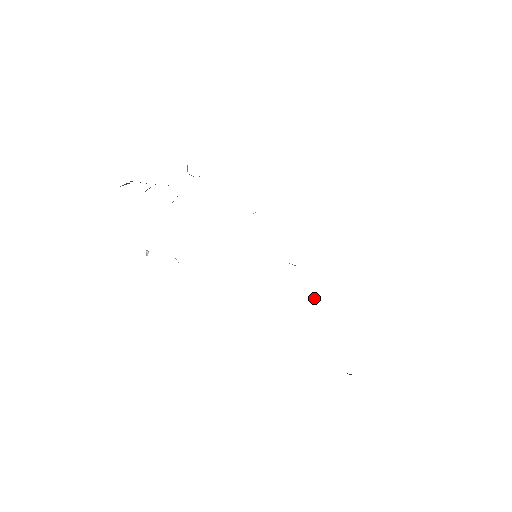
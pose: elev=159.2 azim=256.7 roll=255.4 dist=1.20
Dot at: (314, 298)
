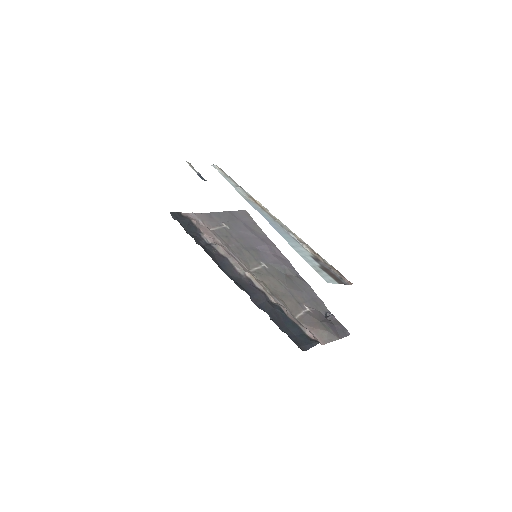
Dot at: (277, 304)
